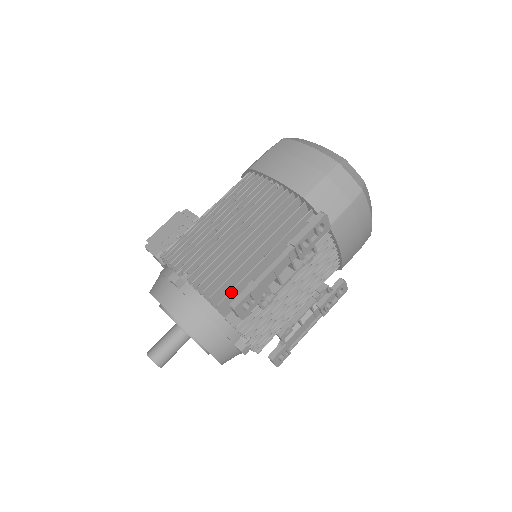
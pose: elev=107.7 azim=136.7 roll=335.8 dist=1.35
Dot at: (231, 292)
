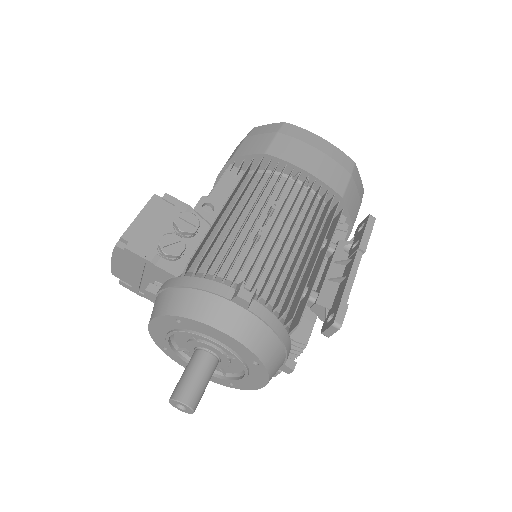
Dot at: occluded
